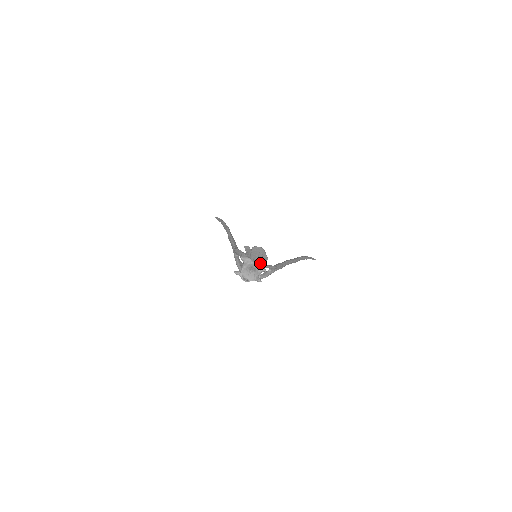
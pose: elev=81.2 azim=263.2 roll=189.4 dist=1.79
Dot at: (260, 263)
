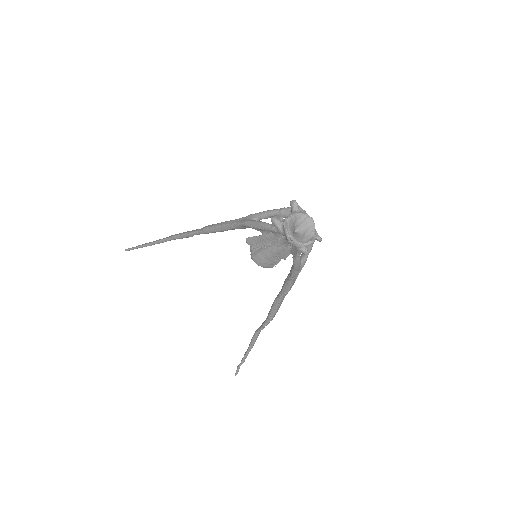
Dot at: occluded
